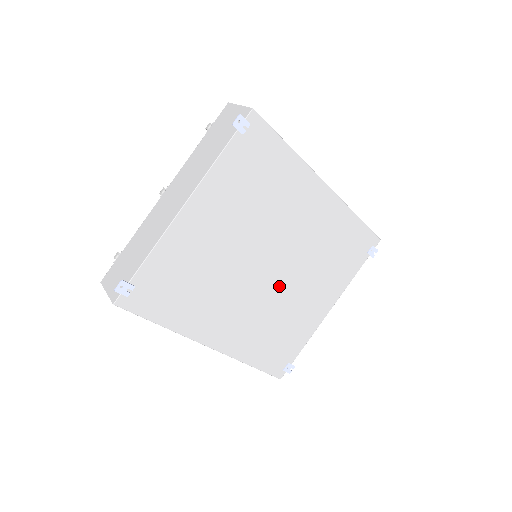
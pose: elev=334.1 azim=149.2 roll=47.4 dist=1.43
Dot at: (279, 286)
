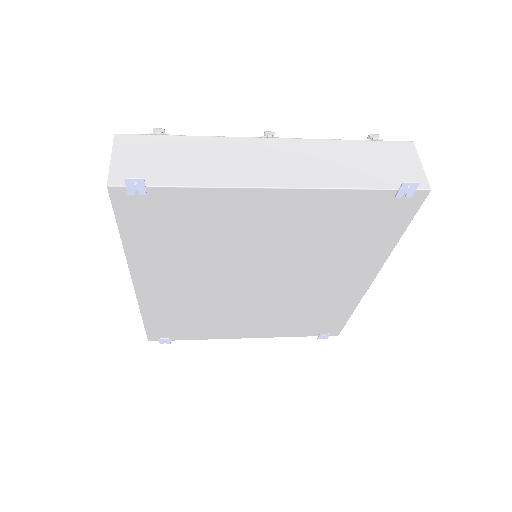
Dot at: (242, 298)
